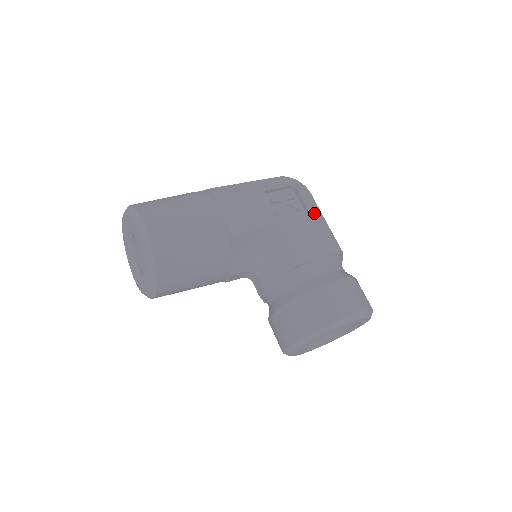
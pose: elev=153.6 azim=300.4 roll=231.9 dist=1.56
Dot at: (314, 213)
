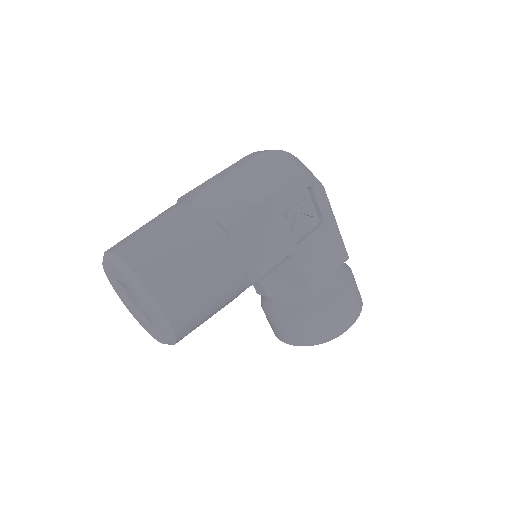
Dot at: (327, 218)
